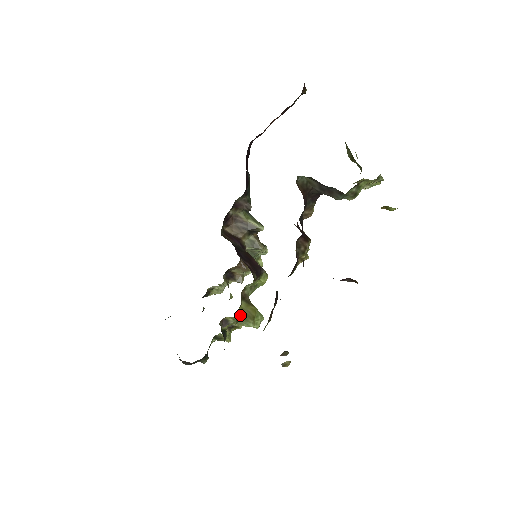
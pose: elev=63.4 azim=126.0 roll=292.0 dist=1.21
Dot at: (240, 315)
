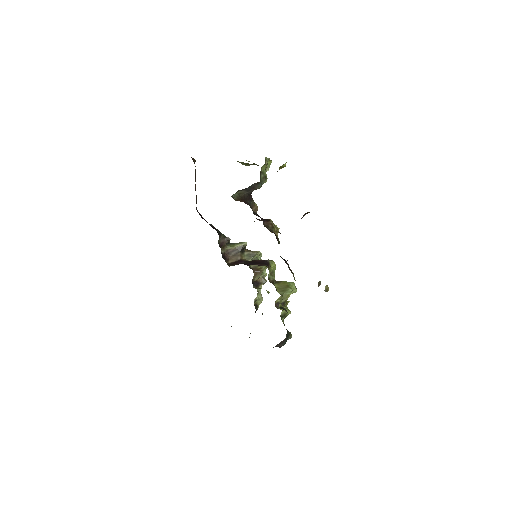
Dot at: (280, 291)
